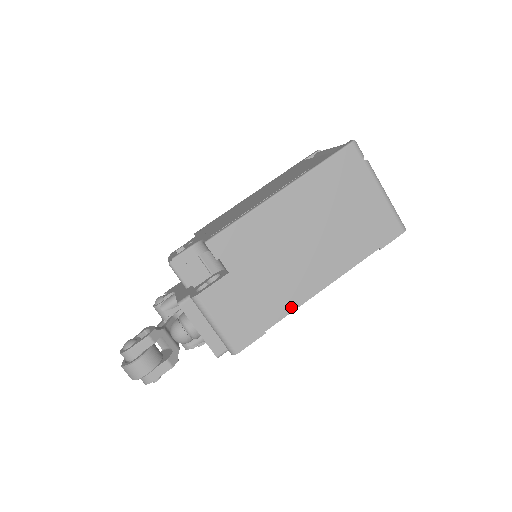
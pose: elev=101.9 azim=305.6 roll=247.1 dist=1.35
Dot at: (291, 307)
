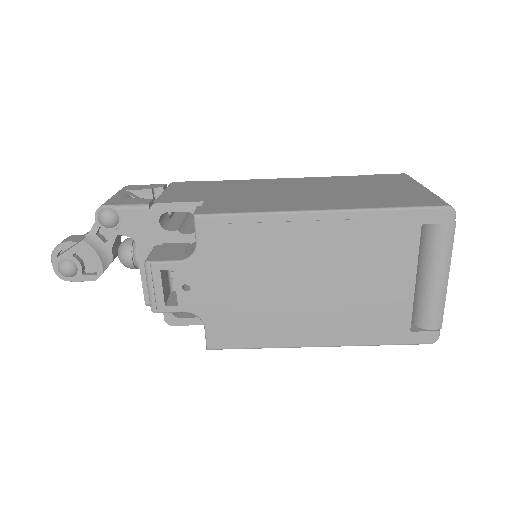
Dot at: occluded
